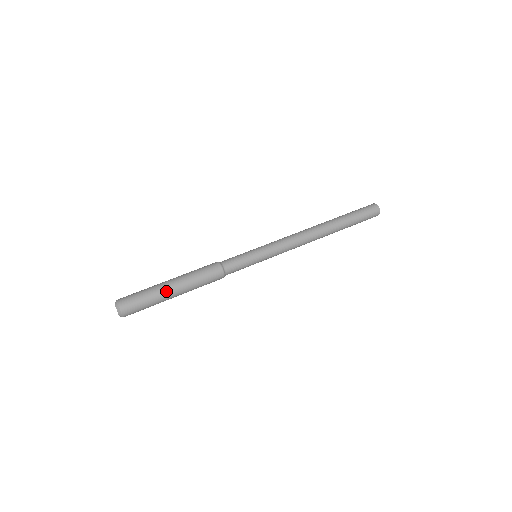
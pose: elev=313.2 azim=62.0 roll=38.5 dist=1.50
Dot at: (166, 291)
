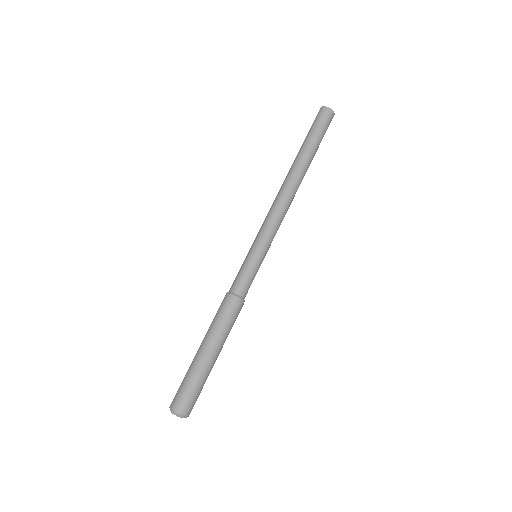
Dot at: (212, 365)
